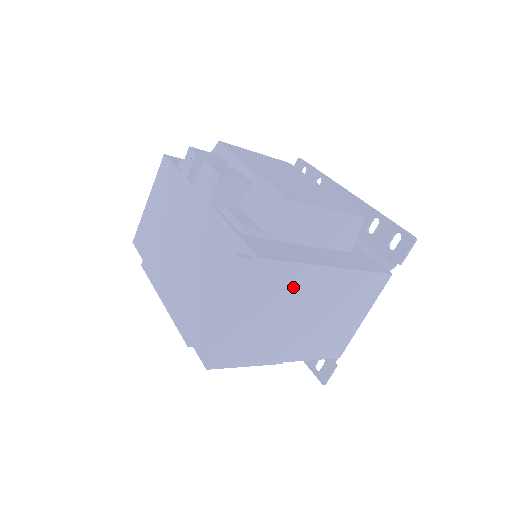
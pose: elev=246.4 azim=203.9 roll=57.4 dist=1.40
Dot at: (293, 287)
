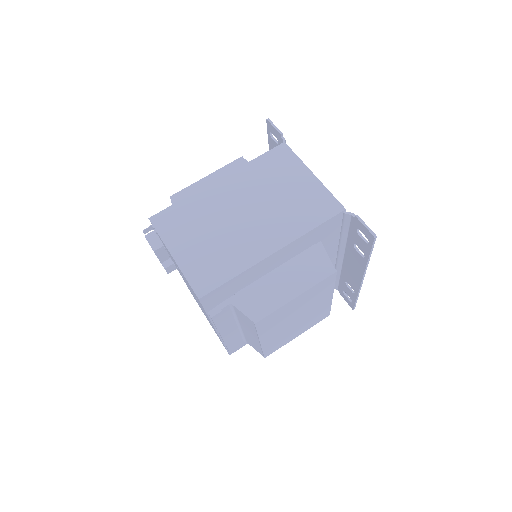
Dot at: (200, 211)
